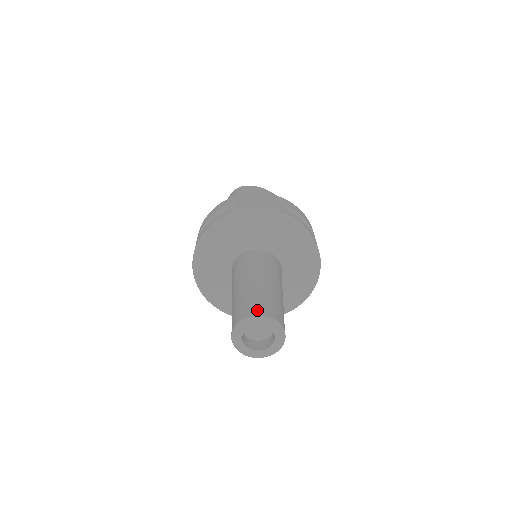
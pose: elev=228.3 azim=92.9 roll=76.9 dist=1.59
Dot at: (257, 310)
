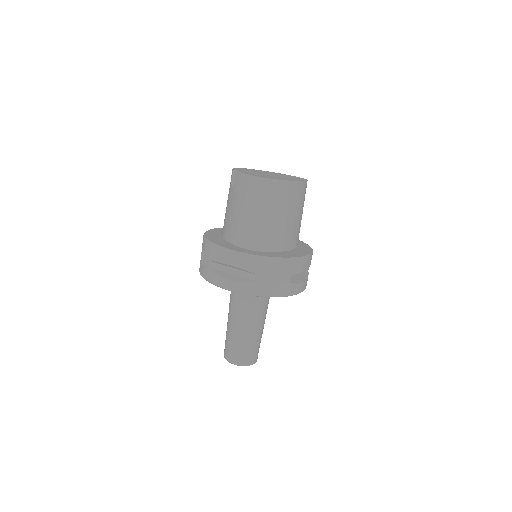
Dot at: (245, 362)
